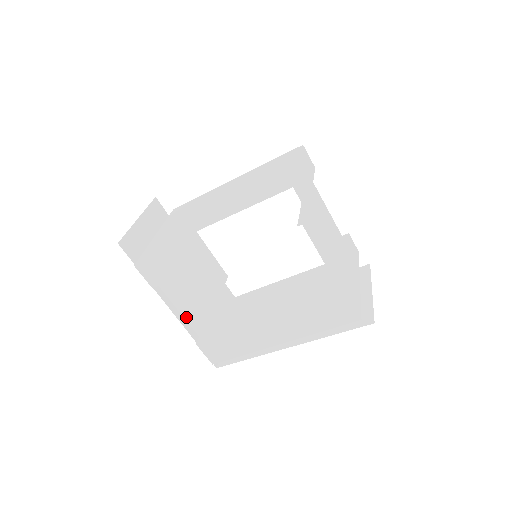
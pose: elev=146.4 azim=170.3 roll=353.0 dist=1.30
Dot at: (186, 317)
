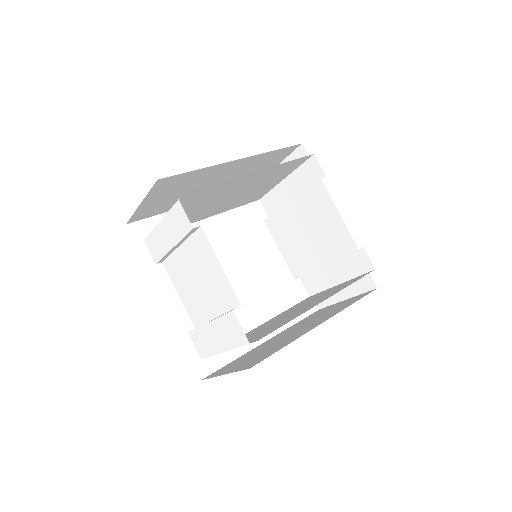
Dot at: occluded
